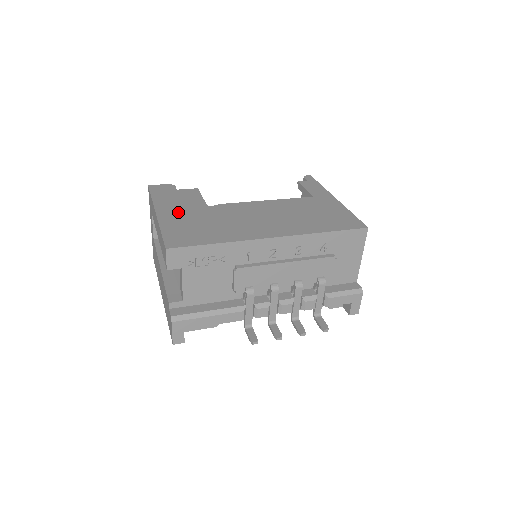
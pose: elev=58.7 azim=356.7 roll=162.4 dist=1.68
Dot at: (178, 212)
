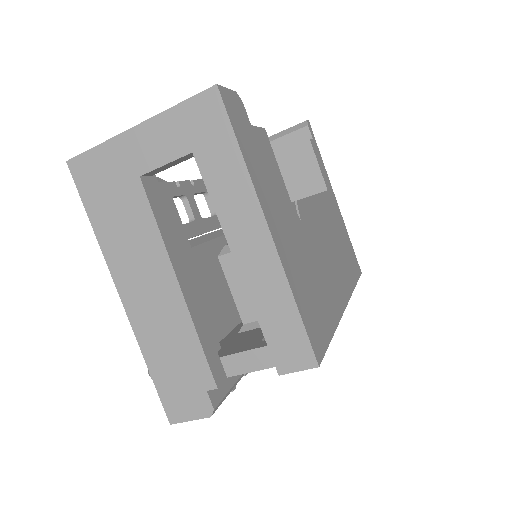
Dot at: (284, 228)
